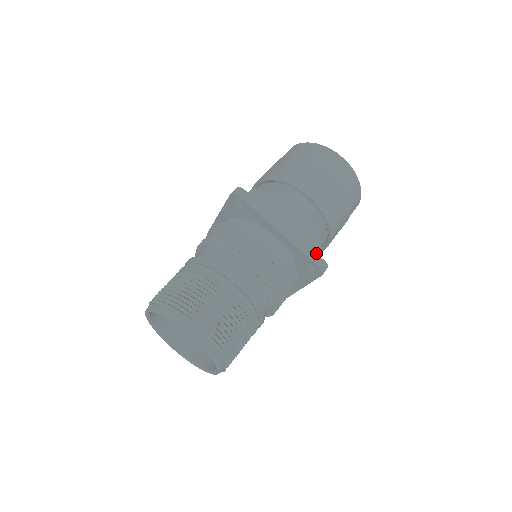
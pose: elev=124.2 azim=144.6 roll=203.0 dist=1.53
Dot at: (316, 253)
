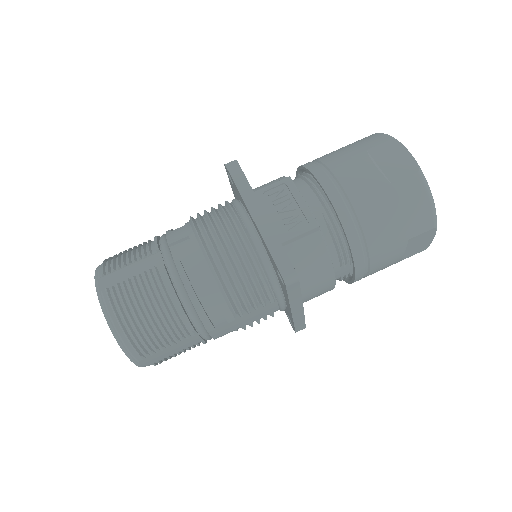
Dot at: (305, 324)
